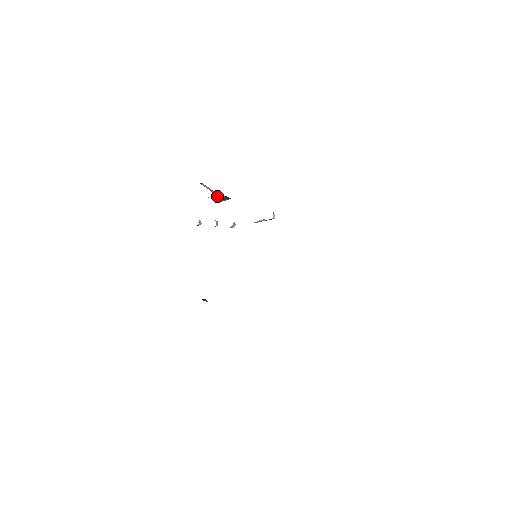
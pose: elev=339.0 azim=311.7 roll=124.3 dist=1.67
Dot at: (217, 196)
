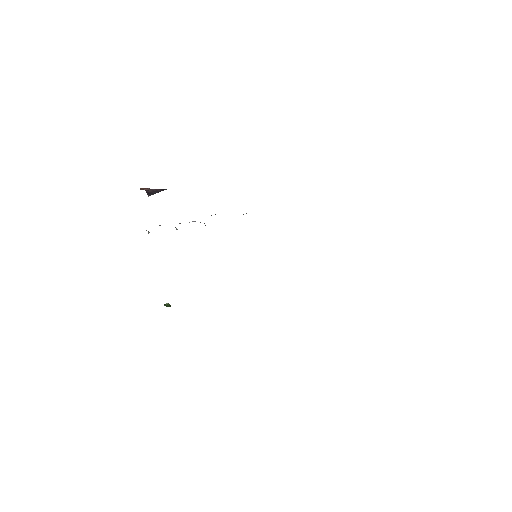
Dot at: (149, 192)
